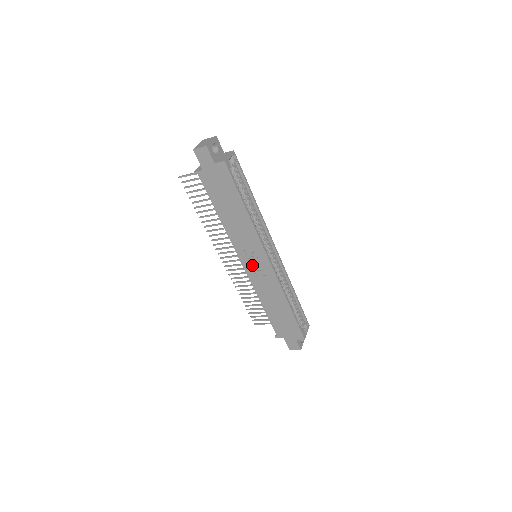
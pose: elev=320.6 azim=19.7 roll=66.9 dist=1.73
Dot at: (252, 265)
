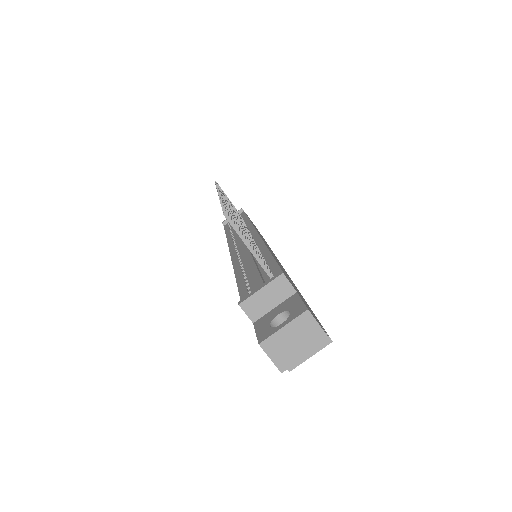
Dot at: occluded
